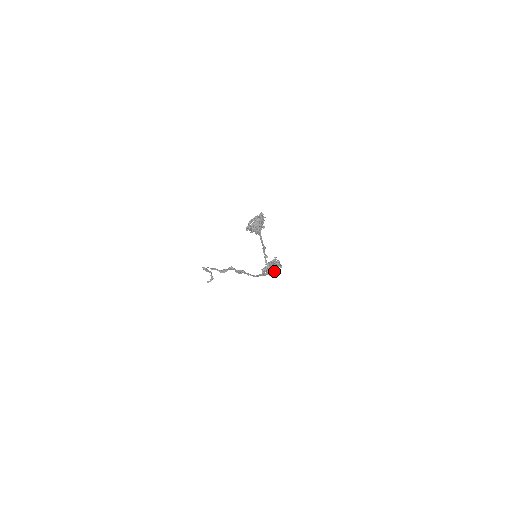
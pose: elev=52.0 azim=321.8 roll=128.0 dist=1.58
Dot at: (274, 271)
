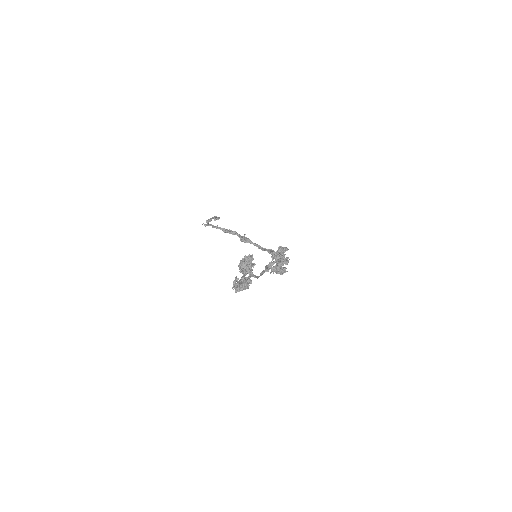
Dot at: (281, 269)
